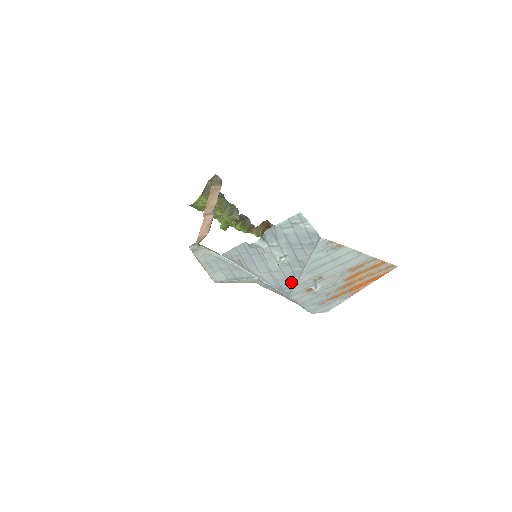
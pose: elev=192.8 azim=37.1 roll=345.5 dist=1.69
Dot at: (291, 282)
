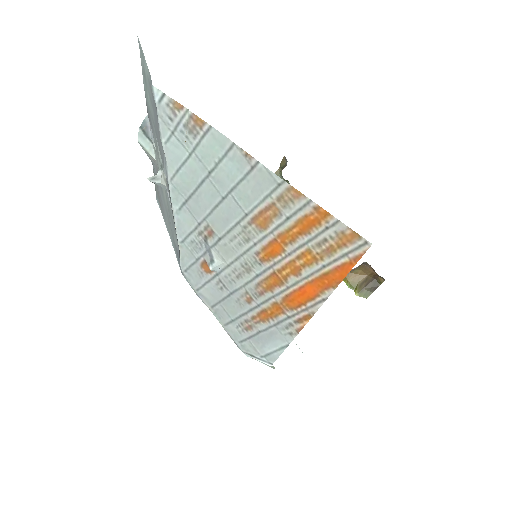
Dot at: occluded
